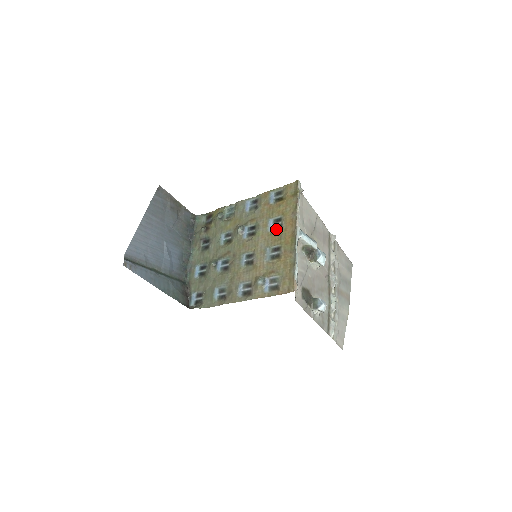
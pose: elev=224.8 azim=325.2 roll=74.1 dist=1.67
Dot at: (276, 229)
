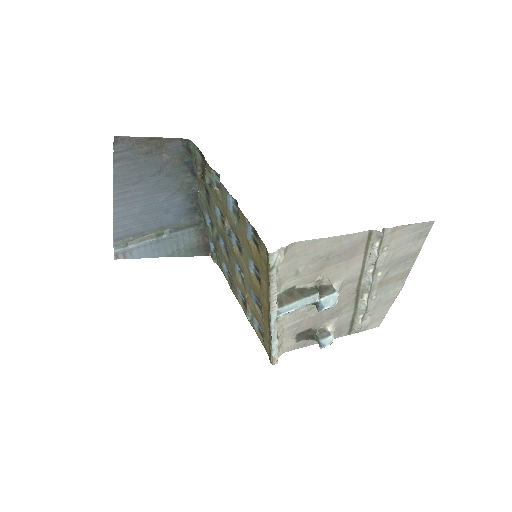
Dot at: (257, 278)
